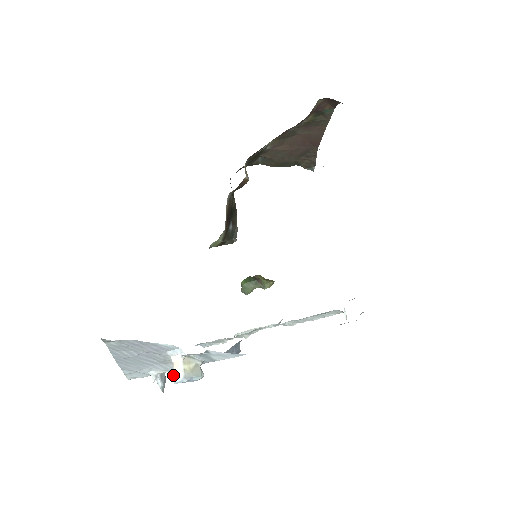
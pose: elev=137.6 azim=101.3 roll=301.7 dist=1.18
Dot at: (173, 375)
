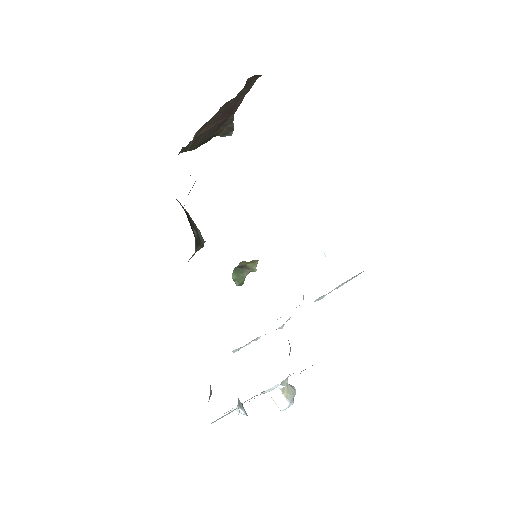
Dot at: (278, 406)
